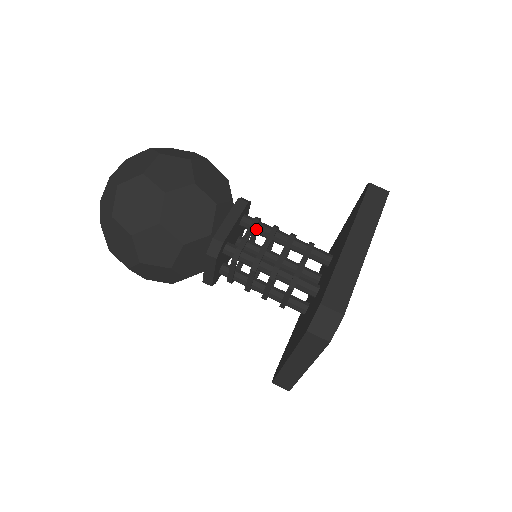
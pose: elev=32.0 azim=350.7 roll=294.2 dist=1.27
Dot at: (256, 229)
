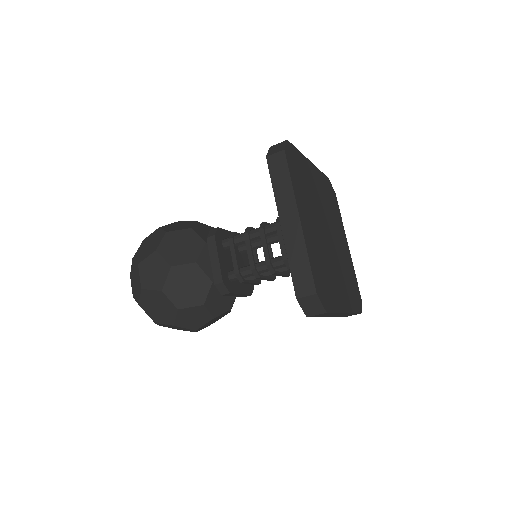
Dot at: (237, 244)
